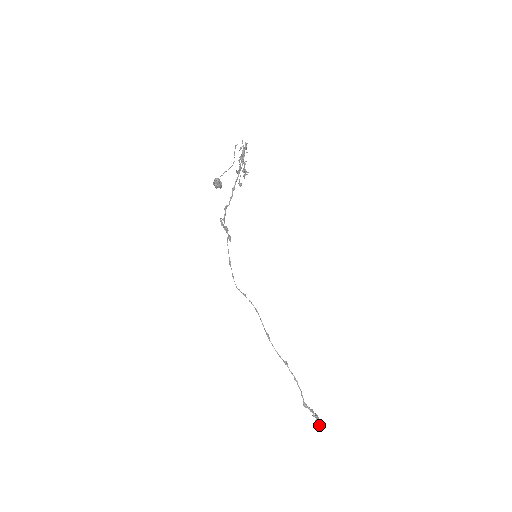
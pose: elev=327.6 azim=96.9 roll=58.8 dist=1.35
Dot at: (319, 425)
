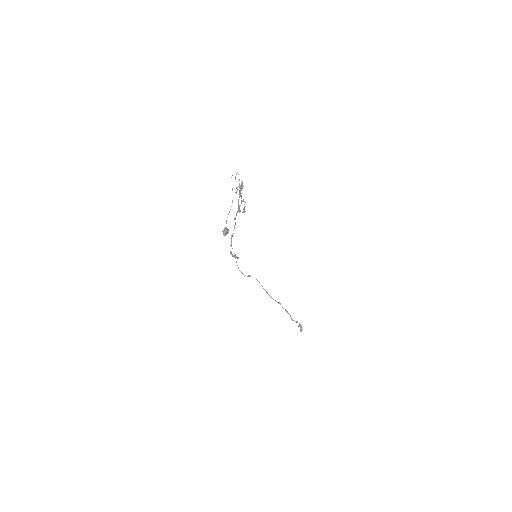
Dot at: occluded
